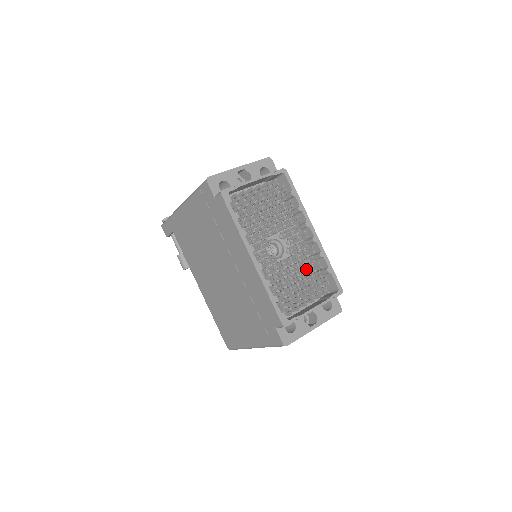
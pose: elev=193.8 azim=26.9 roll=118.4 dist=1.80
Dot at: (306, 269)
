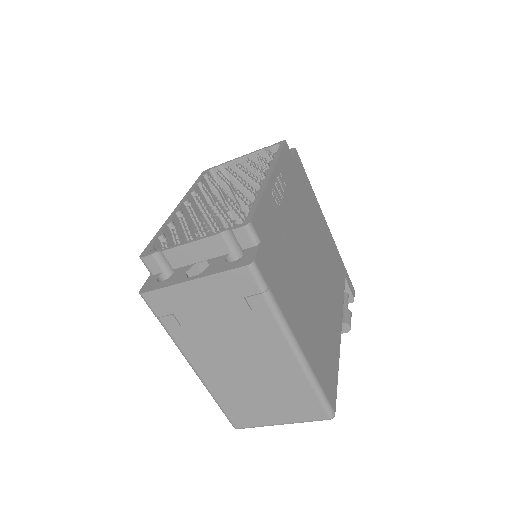
Dot at: occluded
